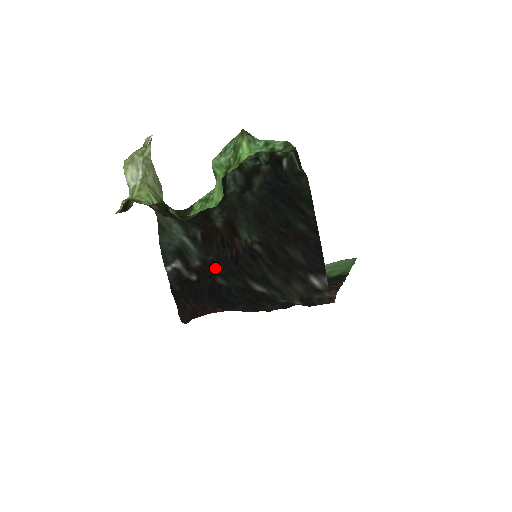
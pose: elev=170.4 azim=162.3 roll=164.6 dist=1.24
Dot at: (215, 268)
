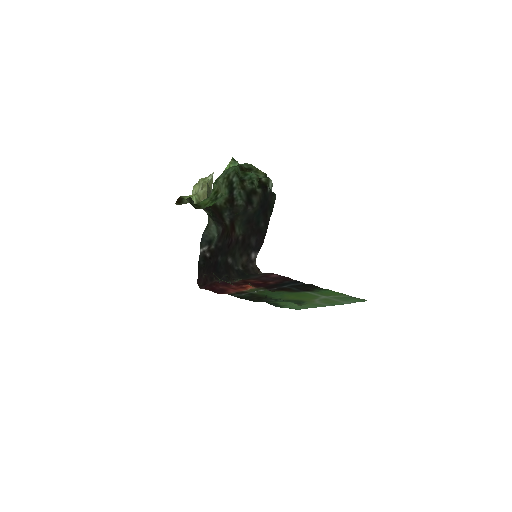
Dot at: (220, 251)
